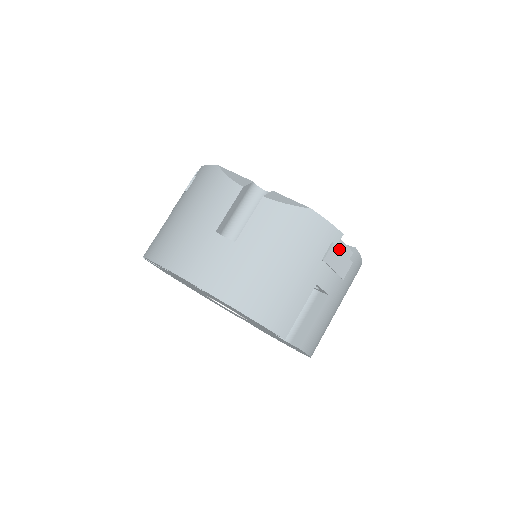
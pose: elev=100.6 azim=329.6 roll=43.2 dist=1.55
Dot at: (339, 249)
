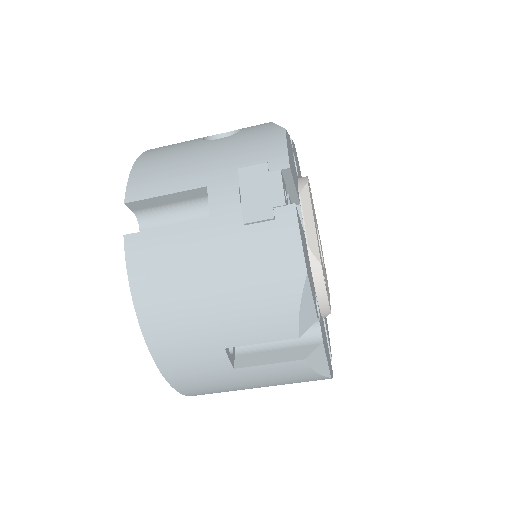
Dot at: occluded
